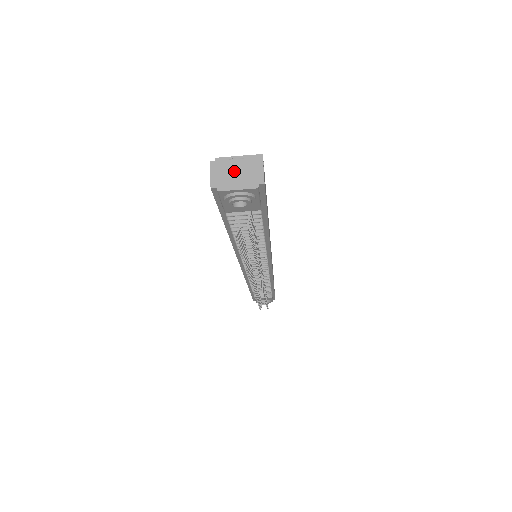
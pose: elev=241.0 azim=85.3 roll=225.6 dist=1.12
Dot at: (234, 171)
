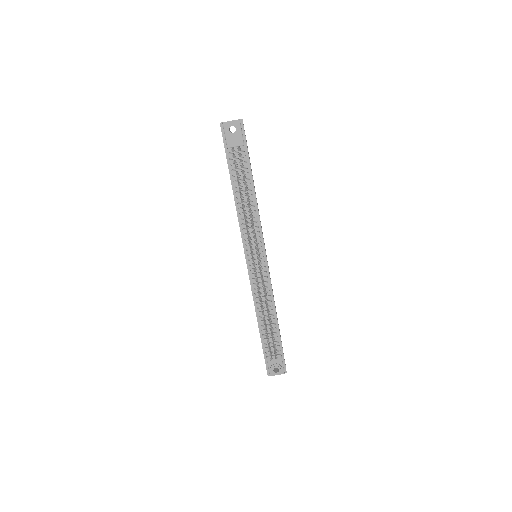
Dot at: occluded
